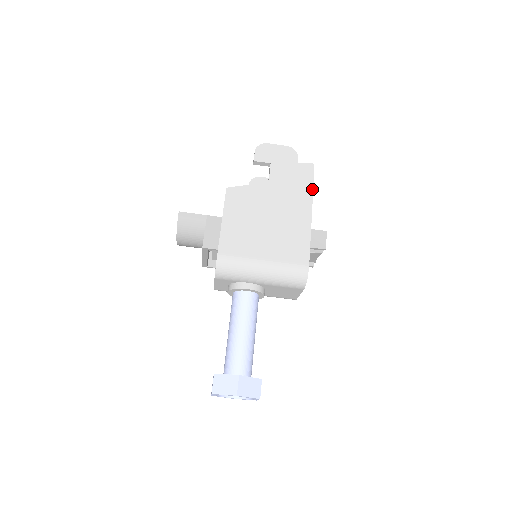
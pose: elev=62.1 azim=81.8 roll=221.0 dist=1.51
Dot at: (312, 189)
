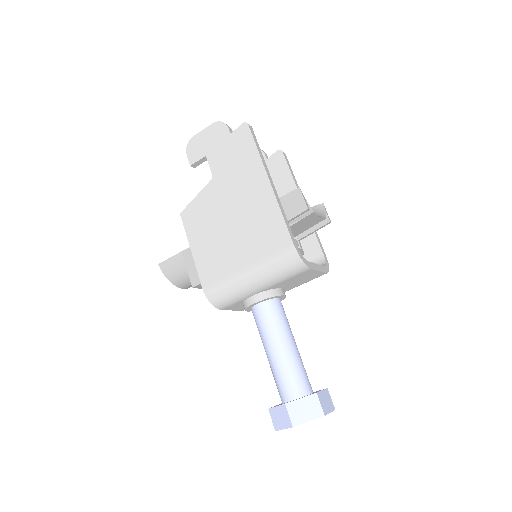
Dot at: (257, 153)
